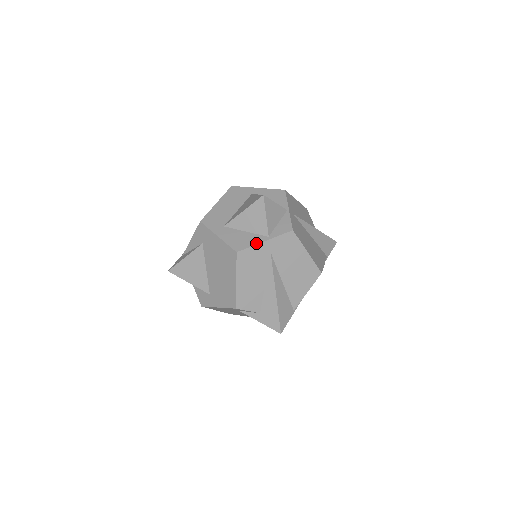
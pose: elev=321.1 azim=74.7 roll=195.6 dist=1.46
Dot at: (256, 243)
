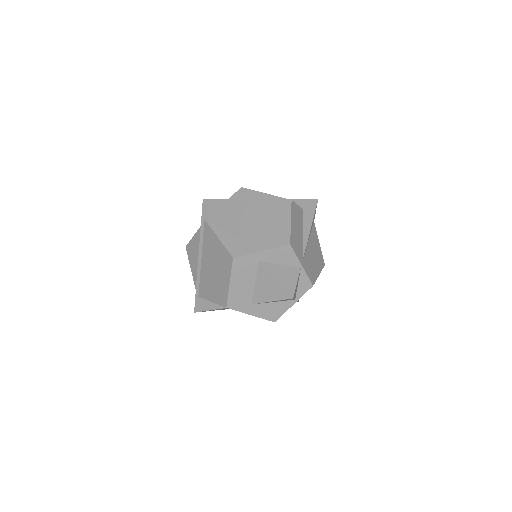
Dot at: (287, 309)
